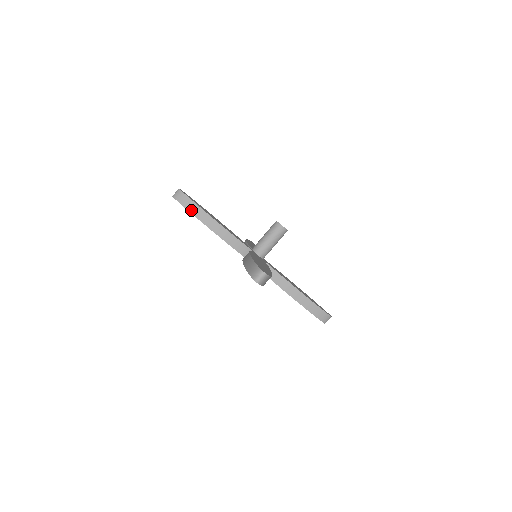
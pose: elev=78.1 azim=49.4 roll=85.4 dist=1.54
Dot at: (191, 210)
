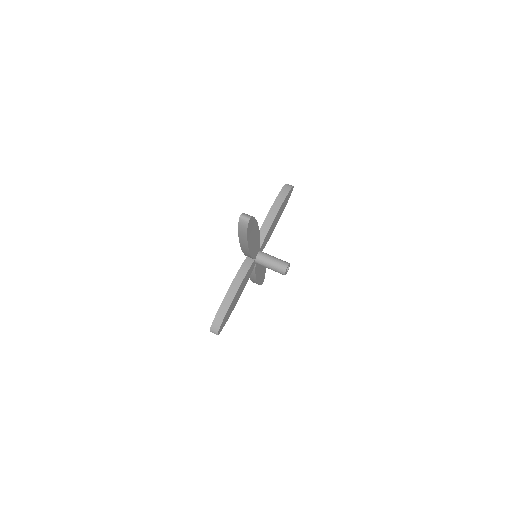
Dot at: (240, 235)
